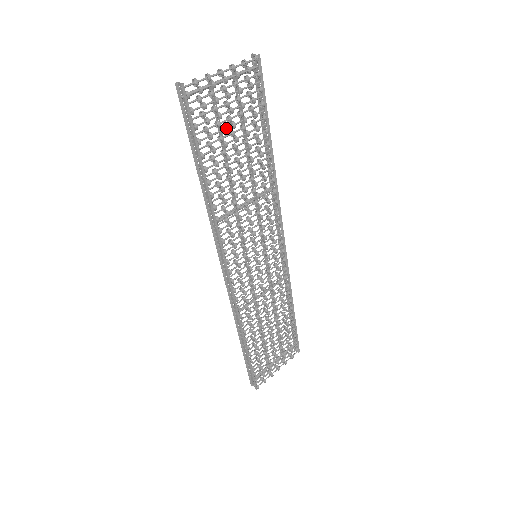
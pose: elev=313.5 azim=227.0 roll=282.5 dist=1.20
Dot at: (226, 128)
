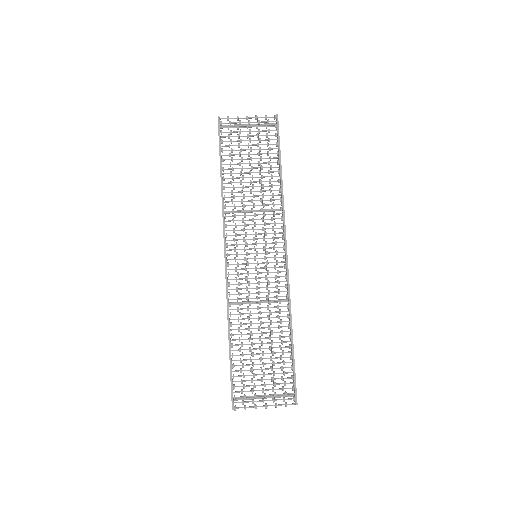
Dot at: (245, 149)
